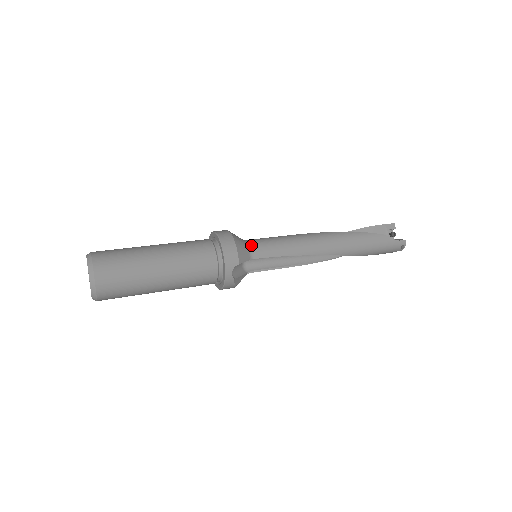
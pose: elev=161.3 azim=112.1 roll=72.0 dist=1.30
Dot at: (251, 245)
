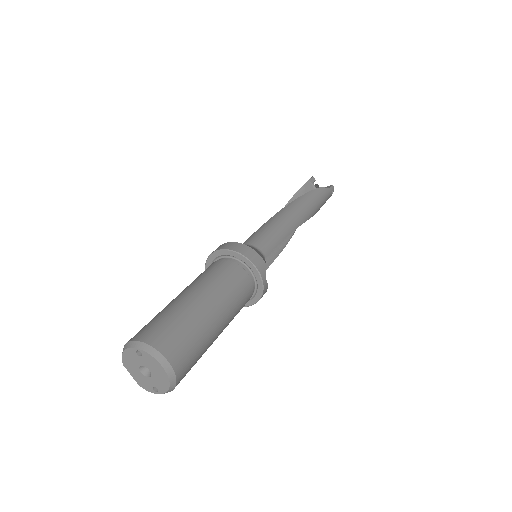
Dot at: (254, 245)
